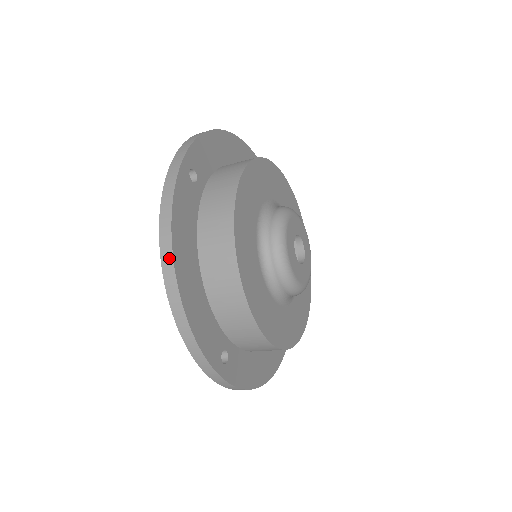
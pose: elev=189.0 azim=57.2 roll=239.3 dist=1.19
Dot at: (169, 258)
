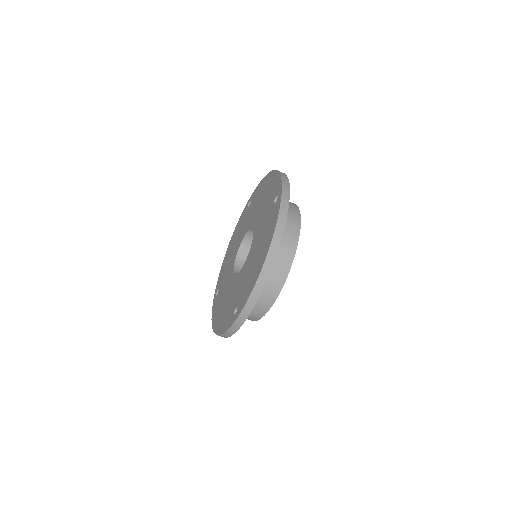
Dot at: occluded
